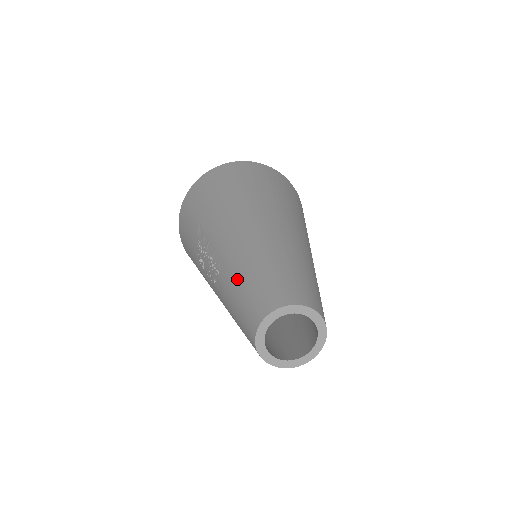
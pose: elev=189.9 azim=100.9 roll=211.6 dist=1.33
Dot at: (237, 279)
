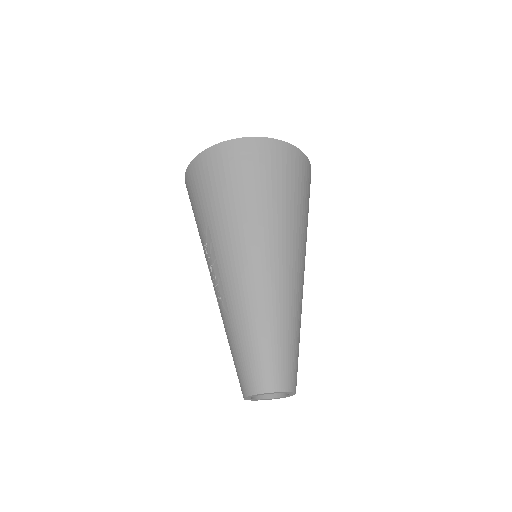
Dot at: (236, 336)
